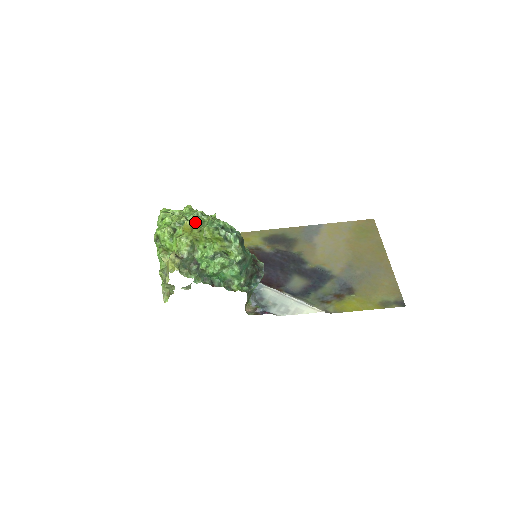
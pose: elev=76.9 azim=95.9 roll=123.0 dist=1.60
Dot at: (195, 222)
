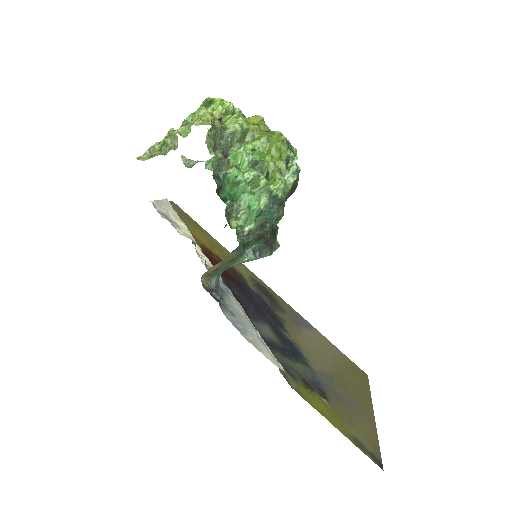
Dot at: occluded
